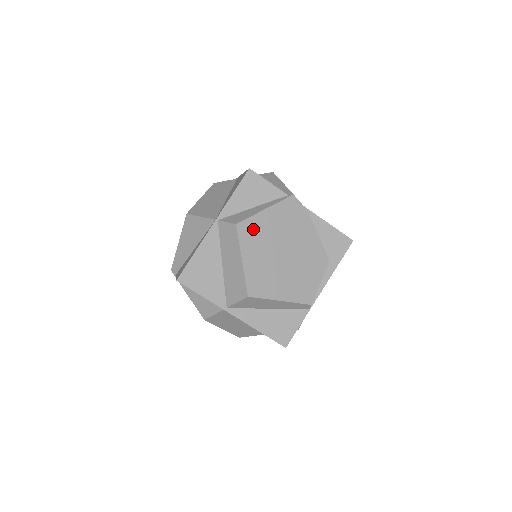
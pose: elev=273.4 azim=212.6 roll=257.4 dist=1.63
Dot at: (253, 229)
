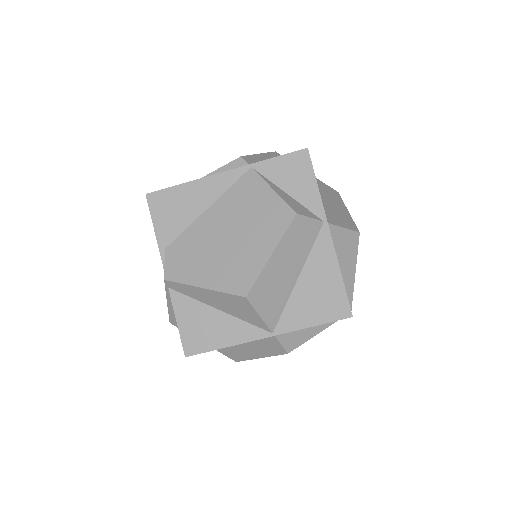
Dot at: occluded
